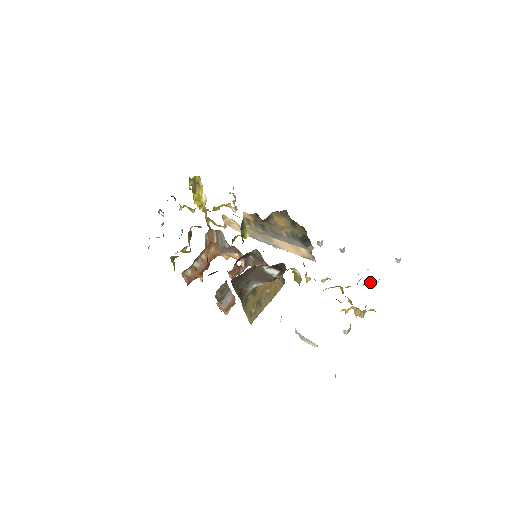
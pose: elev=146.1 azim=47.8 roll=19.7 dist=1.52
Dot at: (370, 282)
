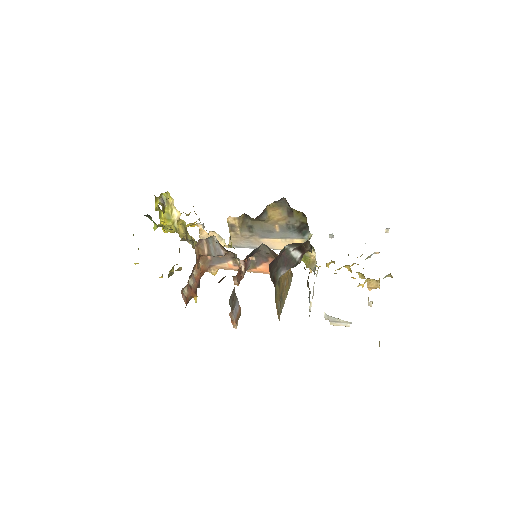
Dot at: (371, 255)
